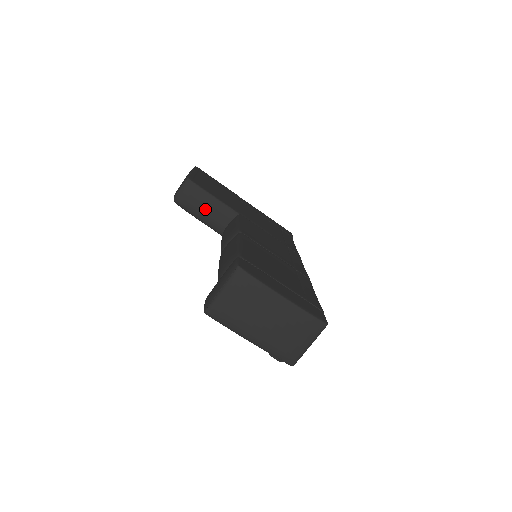
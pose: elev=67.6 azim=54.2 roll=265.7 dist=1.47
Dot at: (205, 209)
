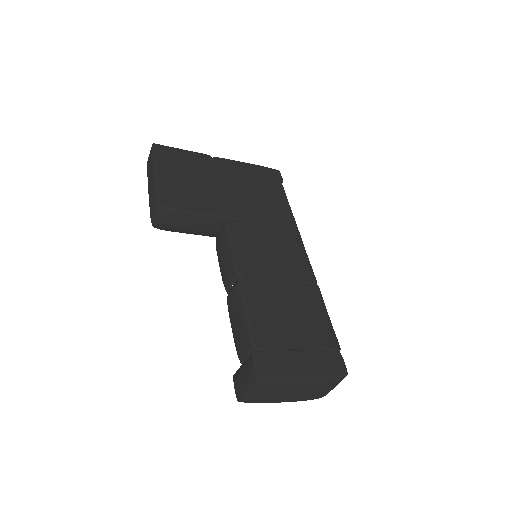
Dot at: (189, 226)
